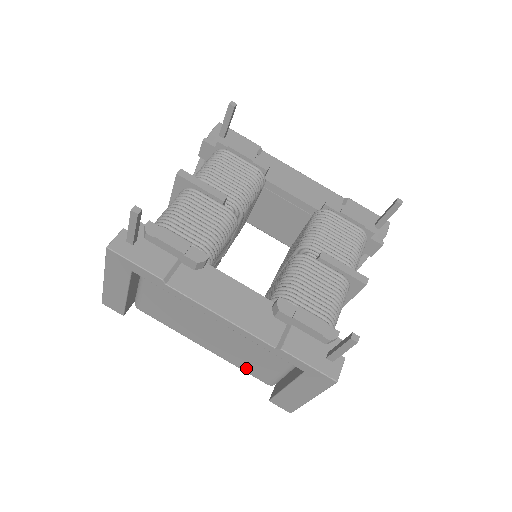
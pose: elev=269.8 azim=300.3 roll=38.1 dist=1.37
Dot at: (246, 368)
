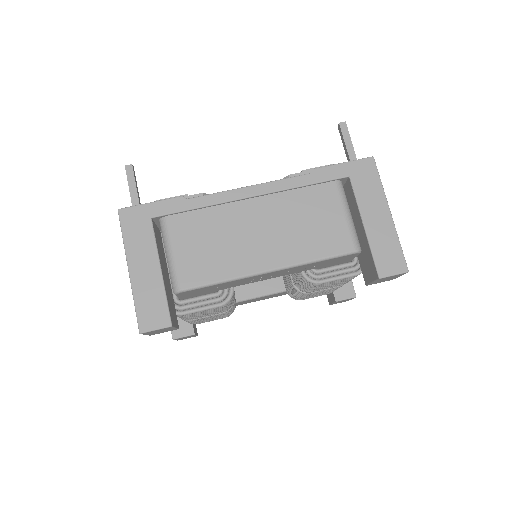
Dot at: (321, 249)
